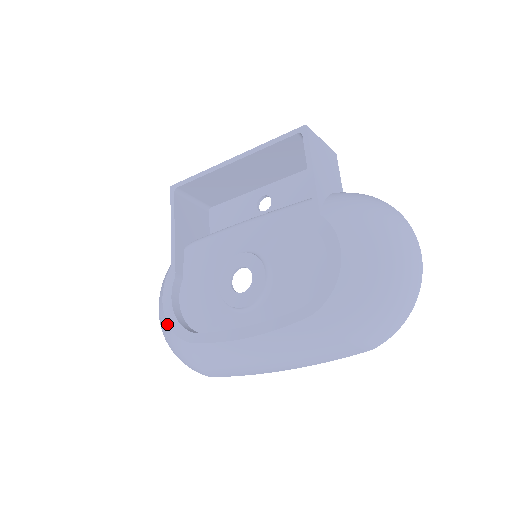
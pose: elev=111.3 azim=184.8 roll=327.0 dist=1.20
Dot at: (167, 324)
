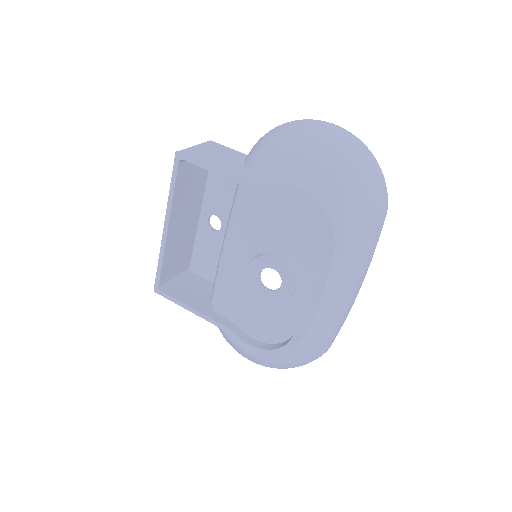
Dot at: (267, 360)
